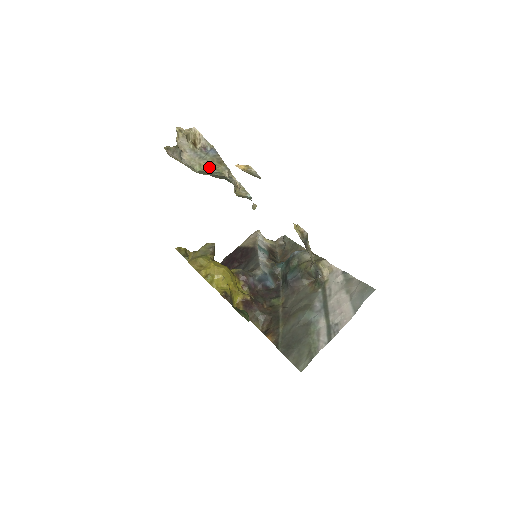
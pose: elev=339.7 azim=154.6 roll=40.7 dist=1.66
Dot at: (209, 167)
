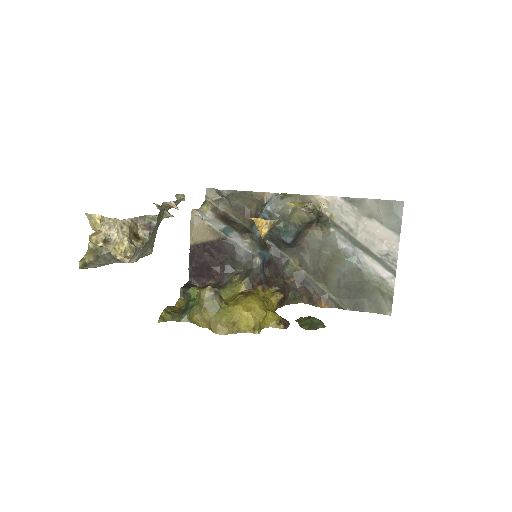
Dot at: occluded
